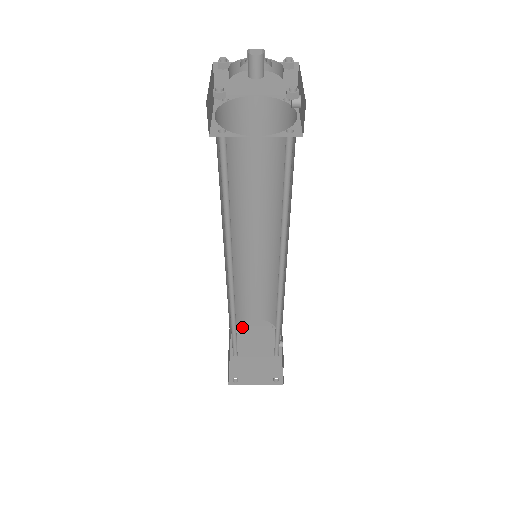
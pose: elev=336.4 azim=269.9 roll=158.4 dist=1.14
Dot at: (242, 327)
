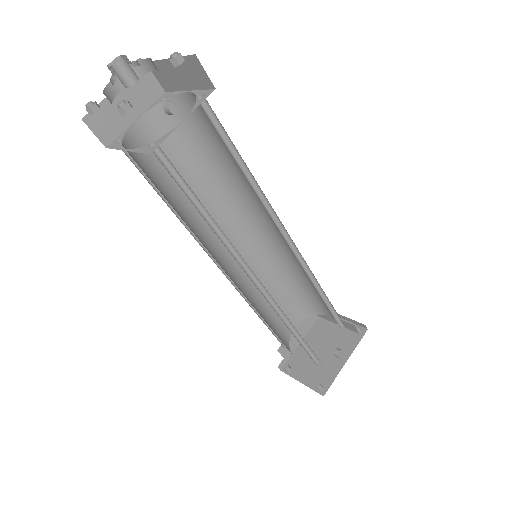
Dot at: occluded
